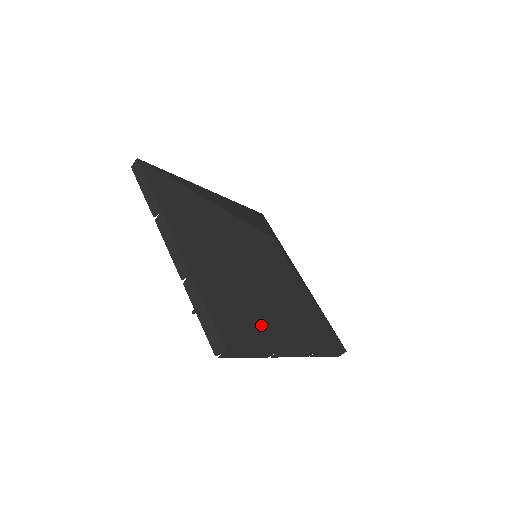
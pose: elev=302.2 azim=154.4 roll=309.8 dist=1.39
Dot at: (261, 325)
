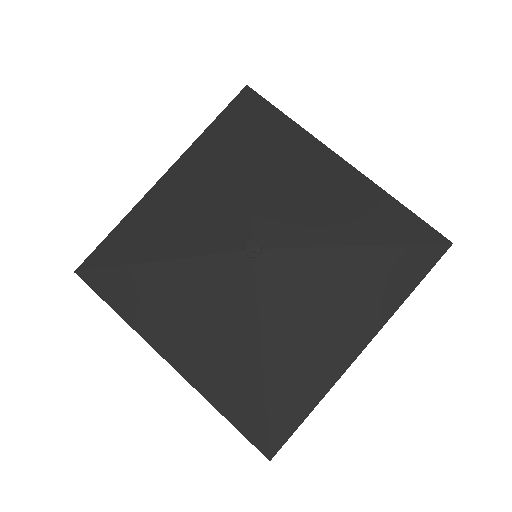
Dot at: (296, 387)
